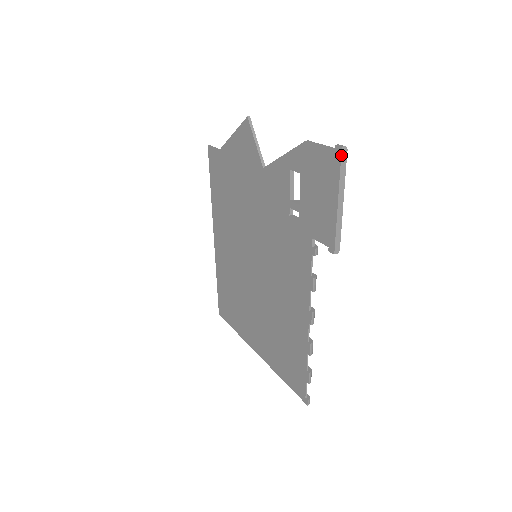
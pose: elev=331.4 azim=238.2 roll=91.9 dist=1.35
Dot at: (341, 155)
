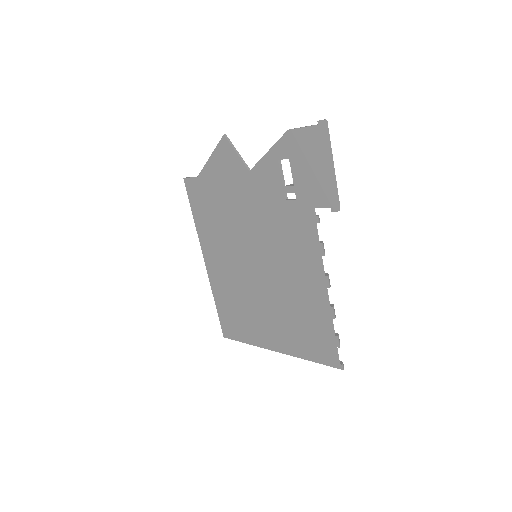
Dot at: (325, 127)
